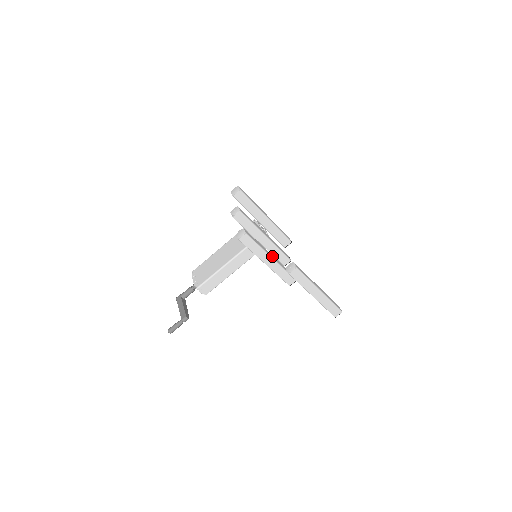
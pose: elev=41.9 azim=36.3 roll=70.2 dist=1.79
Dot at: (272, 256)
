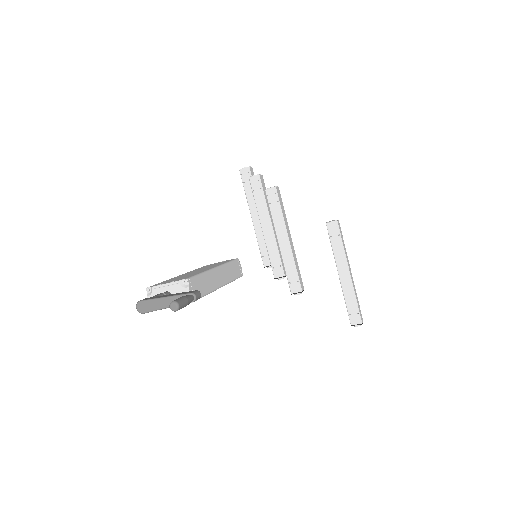
Dot at: occluded
